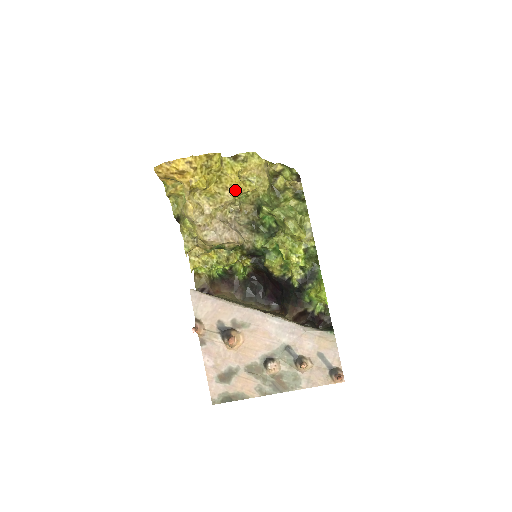
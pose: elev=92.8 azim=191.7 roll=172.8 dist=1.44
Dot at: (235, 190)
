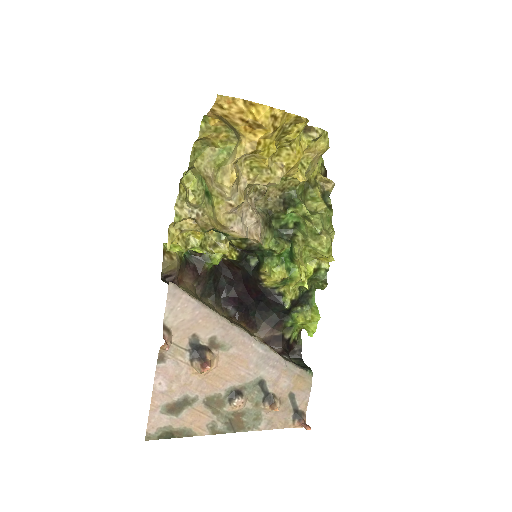
Dot at: (287, 172)
